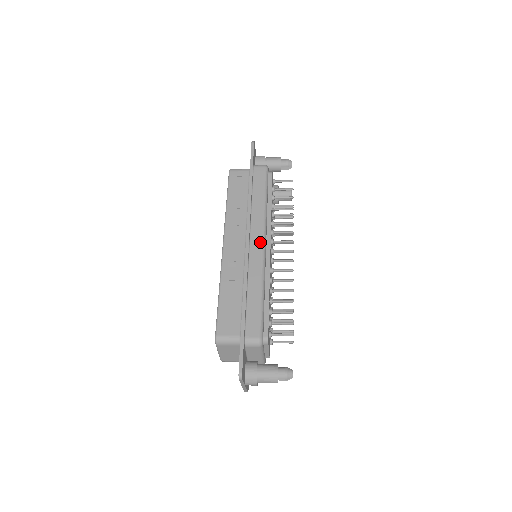
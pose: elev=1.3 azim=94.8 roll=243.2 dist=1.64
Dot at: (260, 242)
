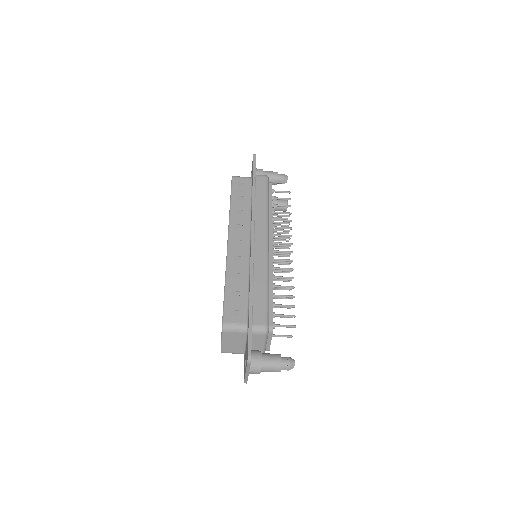
Dot at: (264, 240)
